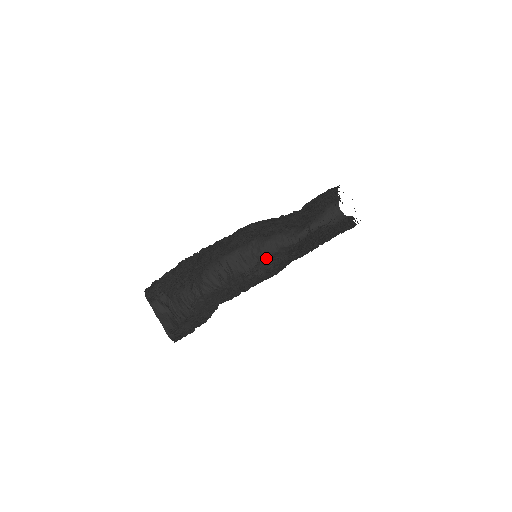
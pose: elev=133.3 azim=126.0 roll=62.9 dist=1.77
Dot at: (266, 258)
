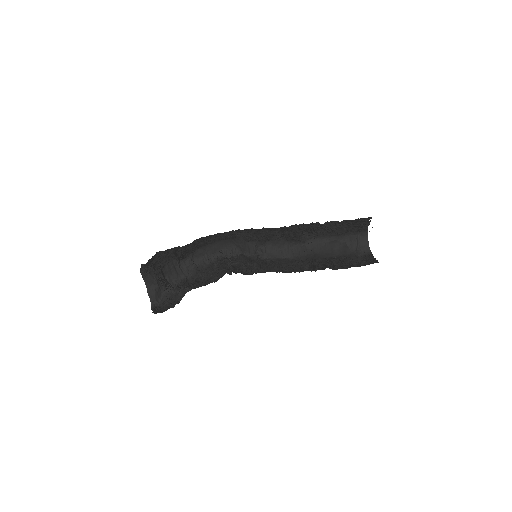
Dot at: (265, 258)
